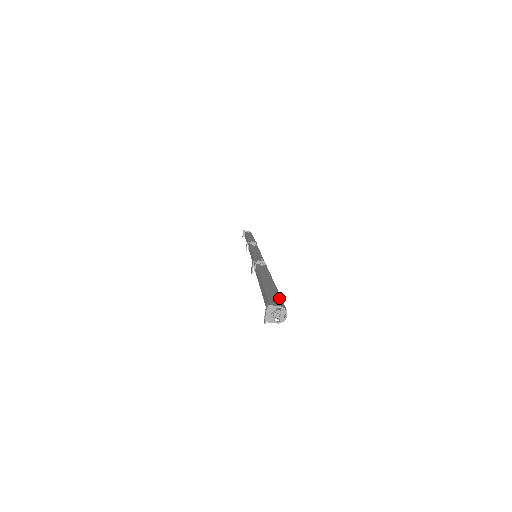
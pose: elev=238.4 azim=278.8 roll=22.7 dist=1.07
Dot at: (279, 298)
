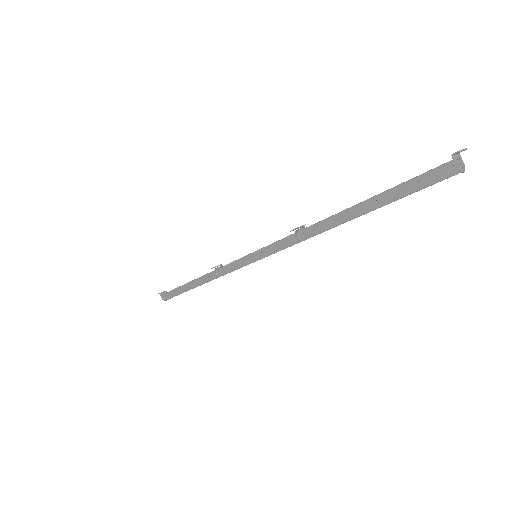
Dot at: (430, 183)
